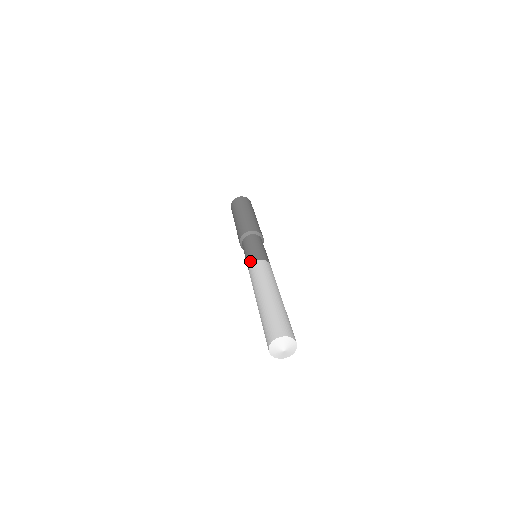
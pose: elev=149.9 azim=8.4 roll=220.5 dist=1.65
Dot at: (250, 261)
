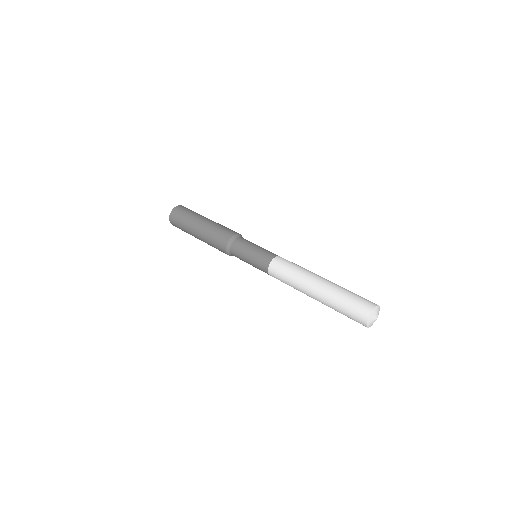
Dot at: (267, 260)
